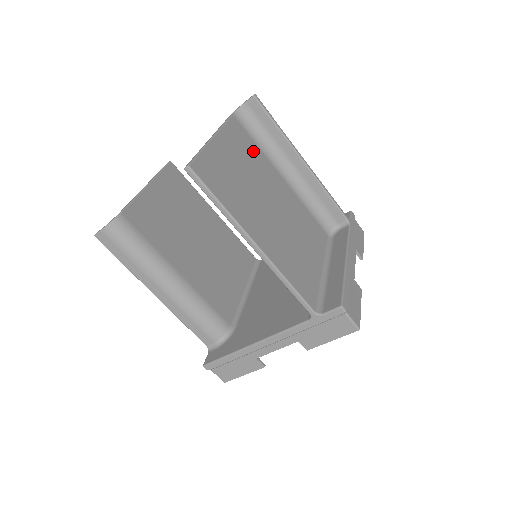
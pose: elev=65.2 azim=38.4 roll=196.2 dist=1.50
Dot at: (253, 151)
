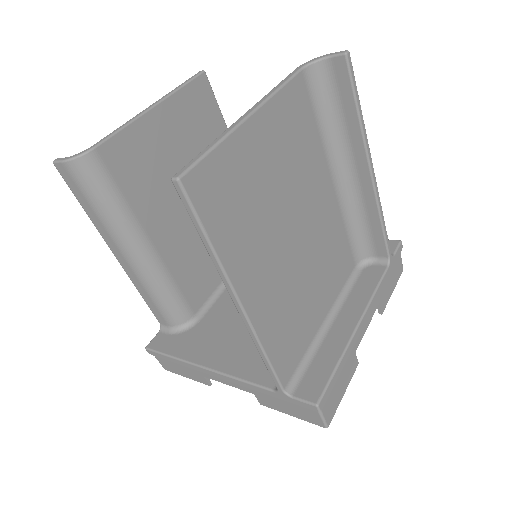
Dot at: (306, 137)
